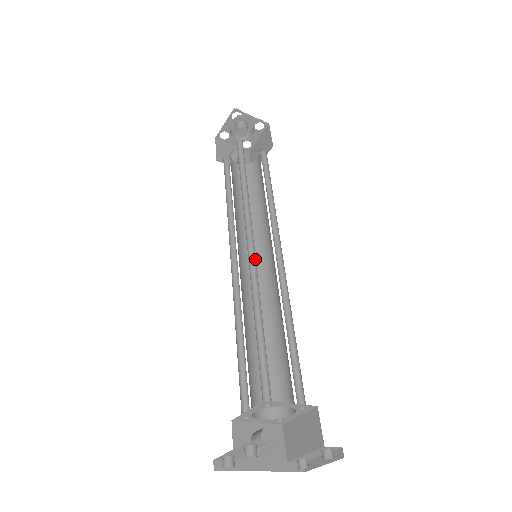
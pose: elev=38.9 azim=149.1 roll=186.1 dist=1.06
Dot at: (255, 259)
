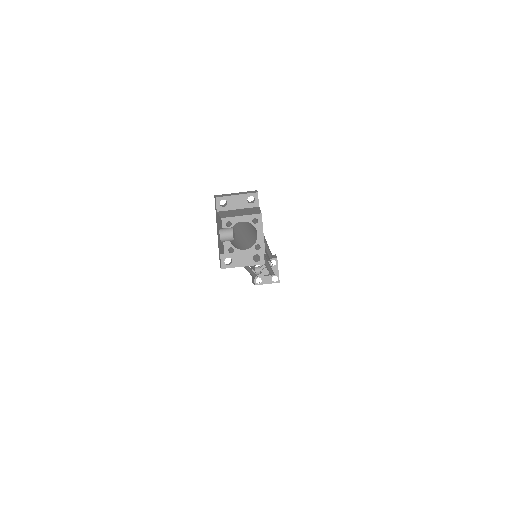
Dot at: occluded
